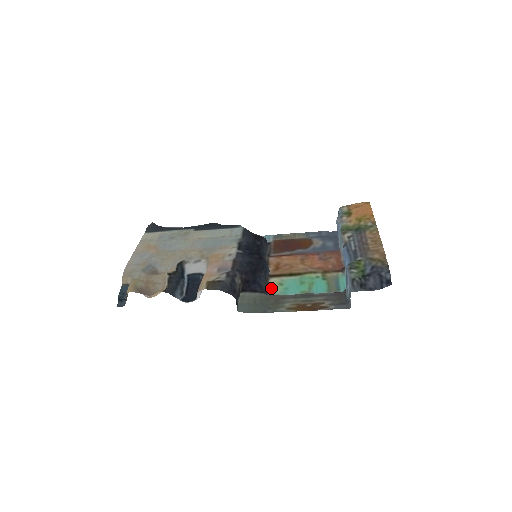
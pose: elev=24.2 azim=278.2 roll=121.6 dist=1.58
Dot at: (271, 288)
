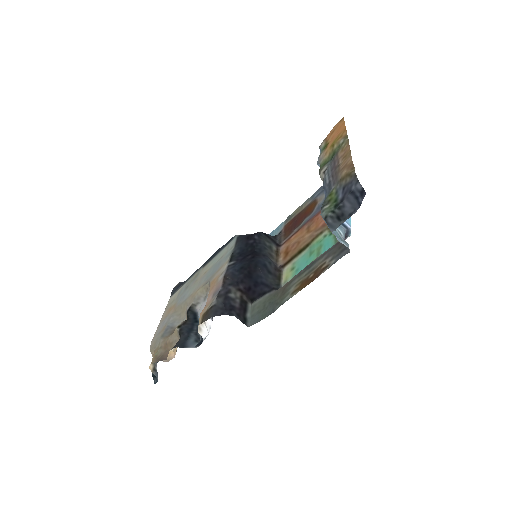
Dot at: (284, 279)
